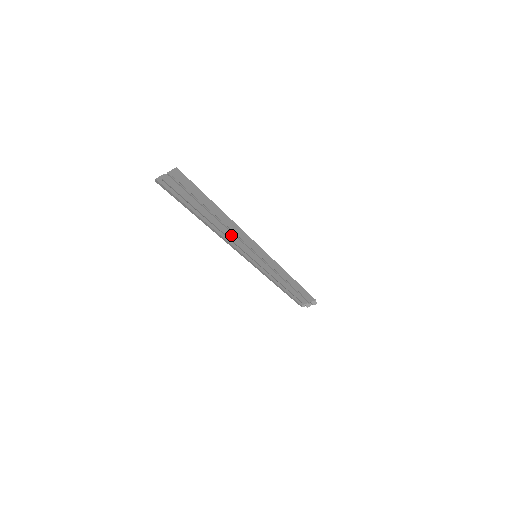
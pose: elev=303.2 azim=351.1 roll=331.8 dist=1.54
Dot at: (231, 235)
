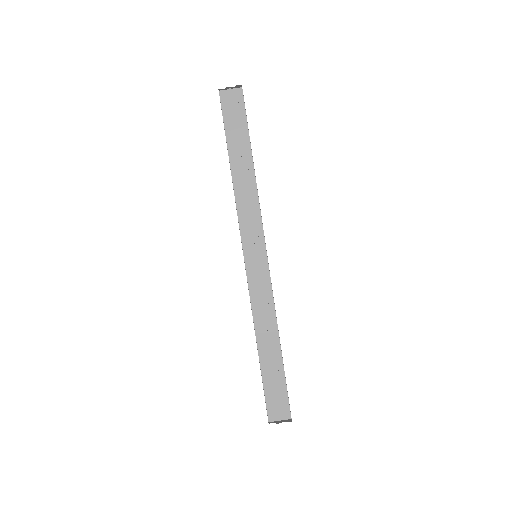
Dot at: (245, 206)
